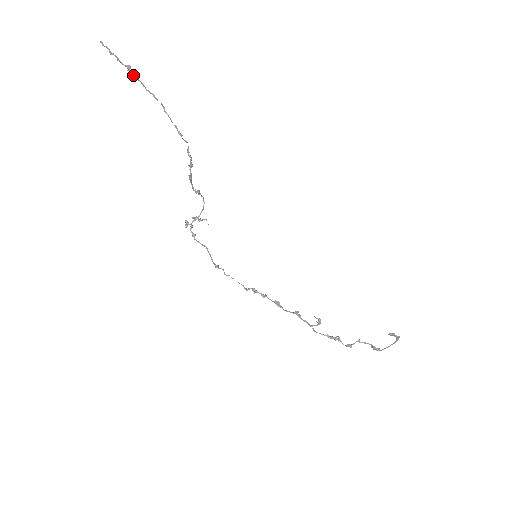
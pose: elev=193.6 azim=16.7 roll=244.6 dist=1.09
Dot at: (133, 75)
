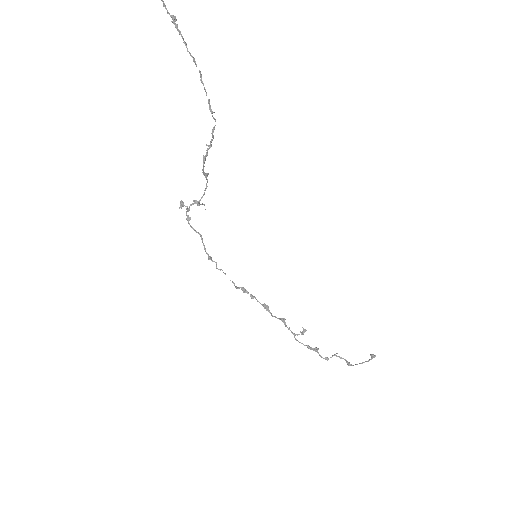
Dot at: (177, 29)
